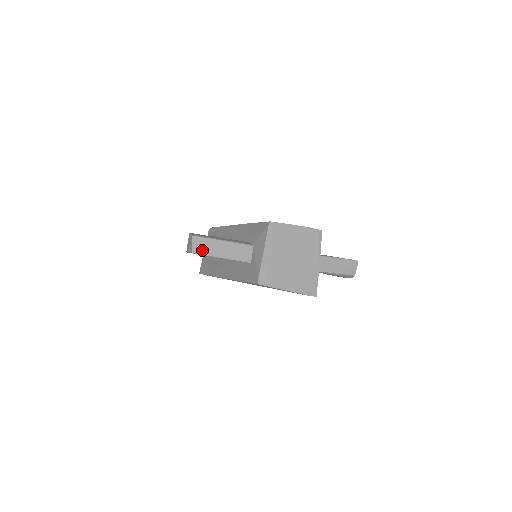
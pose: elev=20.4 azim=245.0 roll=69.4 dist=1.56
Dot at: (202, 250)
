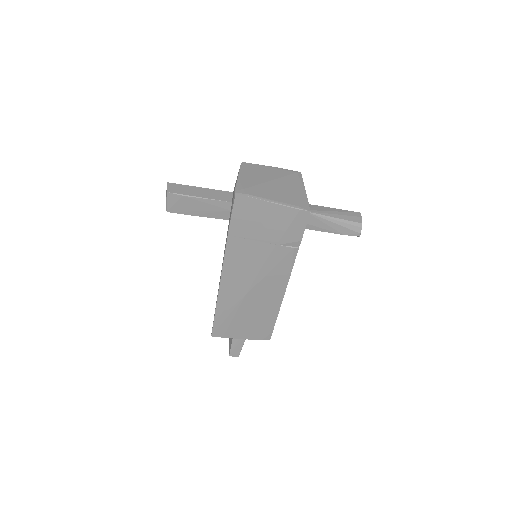
Dot at: (177, 191)
